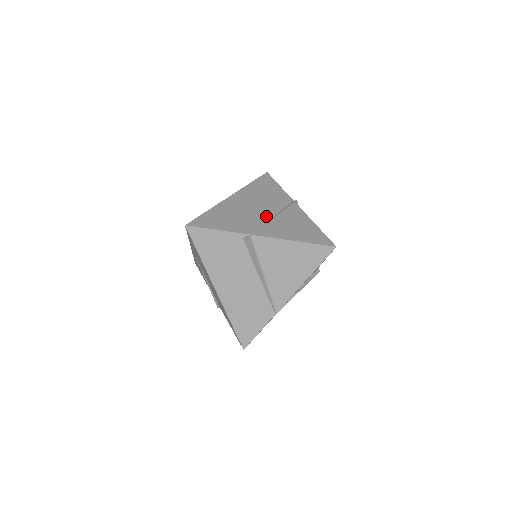
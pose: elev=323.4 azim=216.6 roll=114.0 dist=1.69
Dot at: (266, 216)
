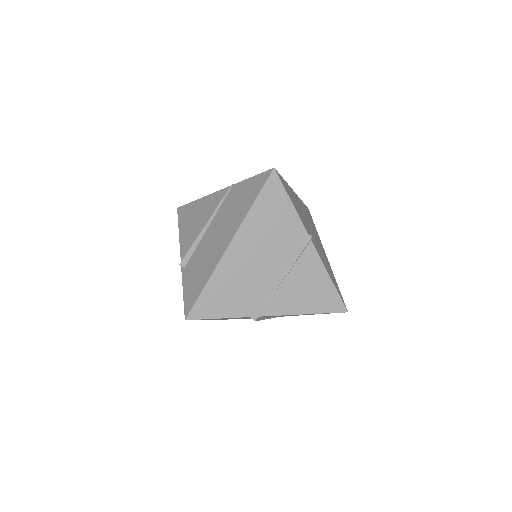
Dot at: (275, 277)
